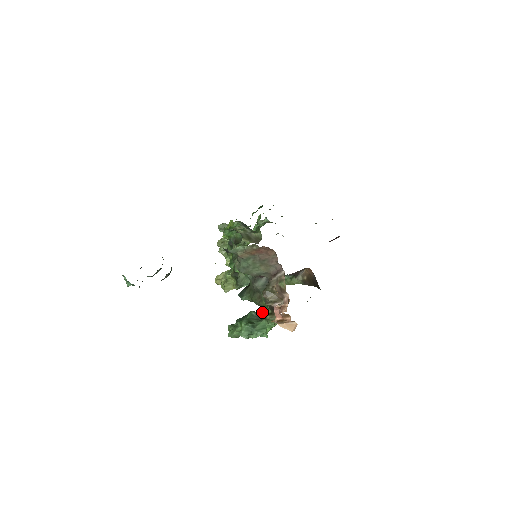
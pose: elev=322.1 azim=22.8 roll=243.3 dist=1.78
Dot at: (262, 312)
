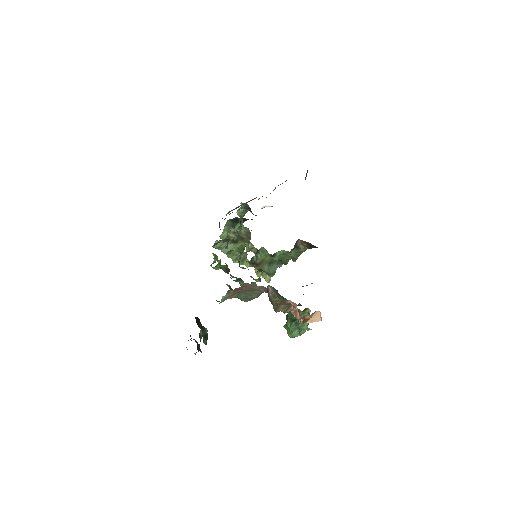
Dot at: occluded
